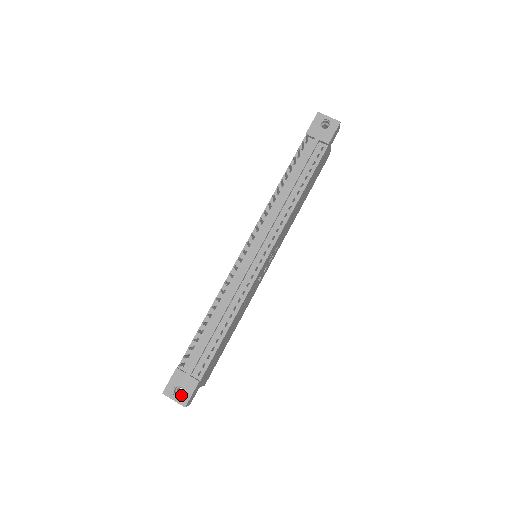
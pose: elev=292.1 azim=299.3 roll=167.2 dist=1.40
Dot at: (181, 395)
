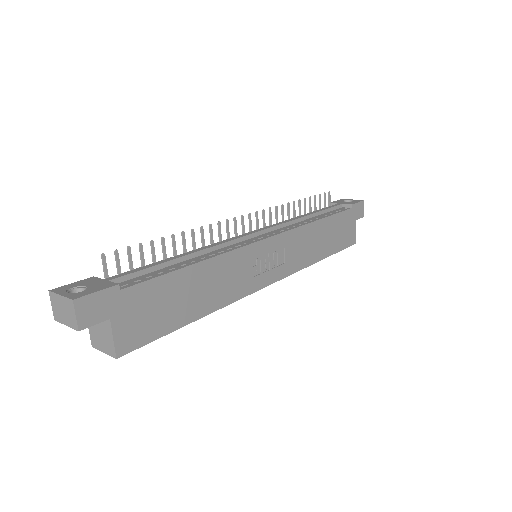
Dot at: (78, 293)
